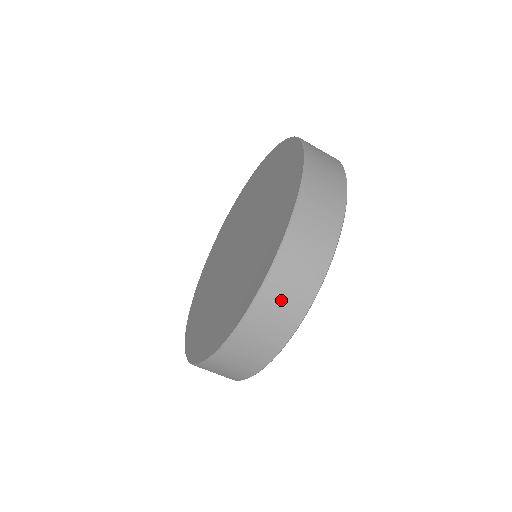
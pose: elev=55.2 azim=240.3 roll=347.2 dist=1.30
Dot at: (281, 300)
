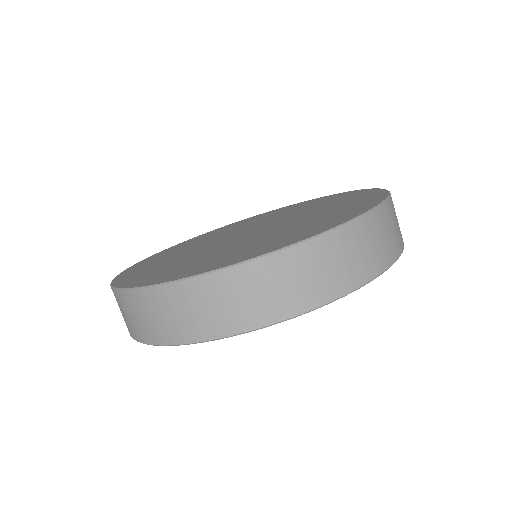
Dot at: (396, 218)
